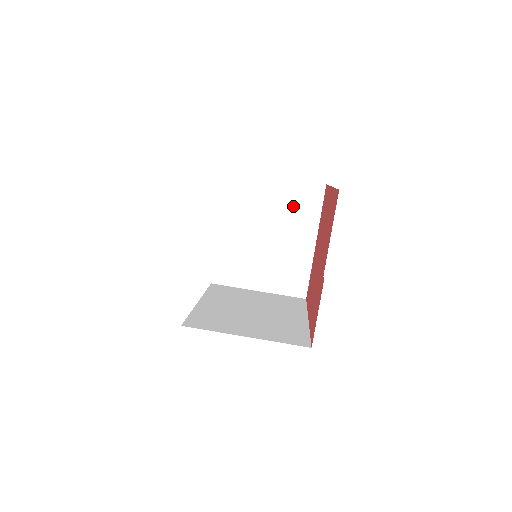
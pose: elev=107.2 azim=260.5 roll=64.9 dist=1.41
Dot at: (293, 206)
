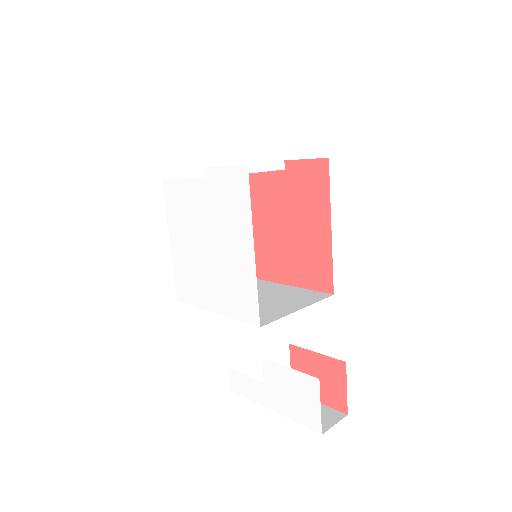
Dot at: occluded
